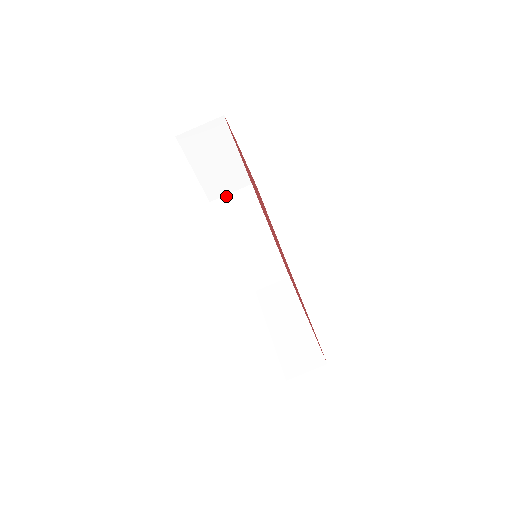
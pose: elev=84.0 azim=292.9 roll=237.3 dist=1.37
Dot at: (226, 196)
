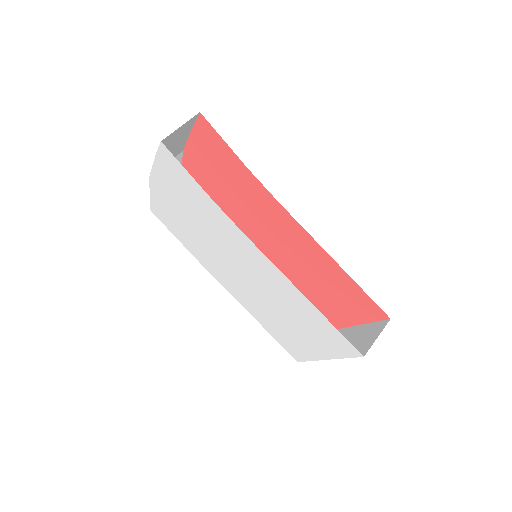
Dot at: occluded
